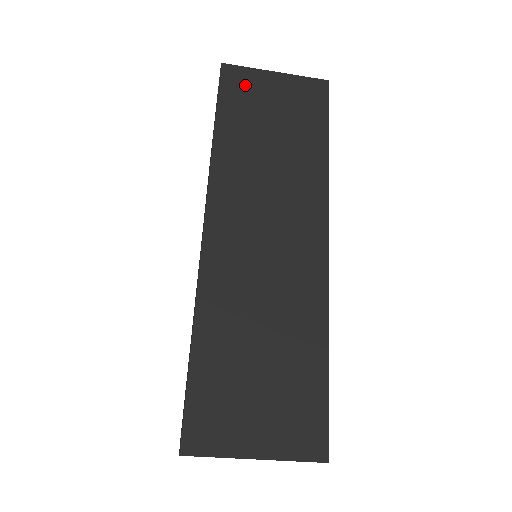
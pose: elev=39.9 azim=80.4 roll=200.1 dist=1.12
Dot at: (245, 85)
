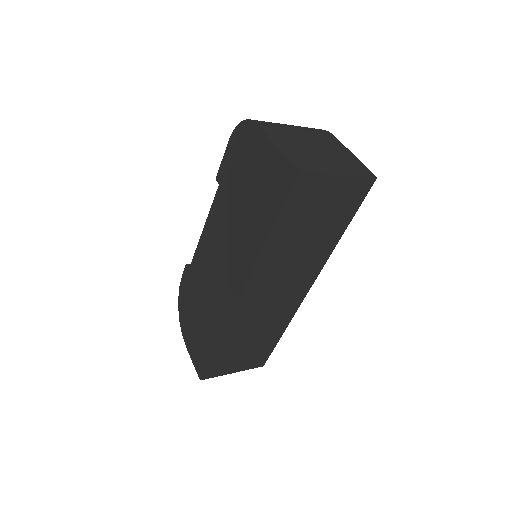
Dot at: (310, 192)
